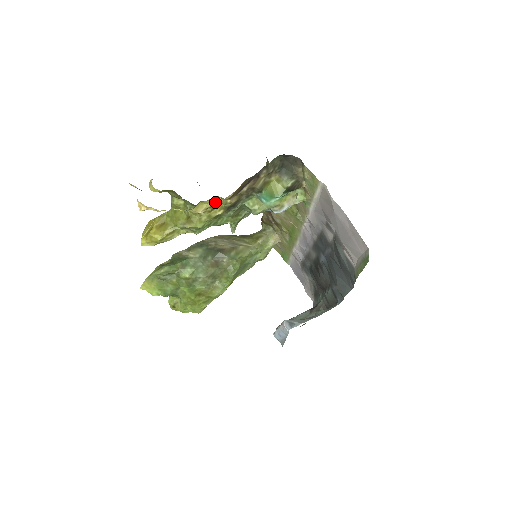
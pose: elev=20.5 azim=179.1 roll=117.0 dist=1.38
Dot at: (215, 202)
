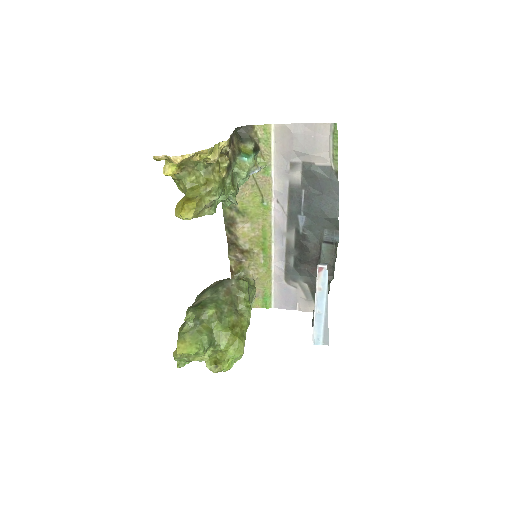
Dot at: (218, 162)
